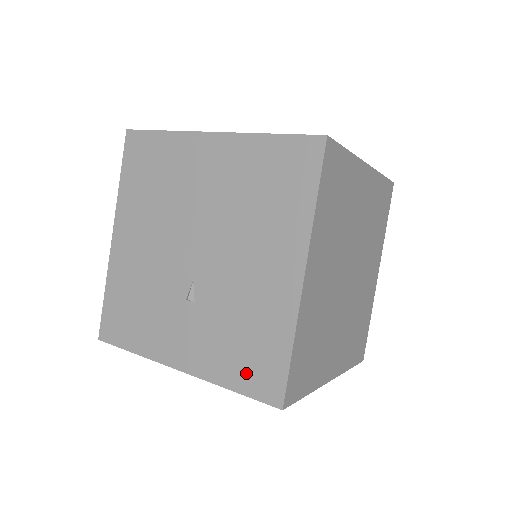
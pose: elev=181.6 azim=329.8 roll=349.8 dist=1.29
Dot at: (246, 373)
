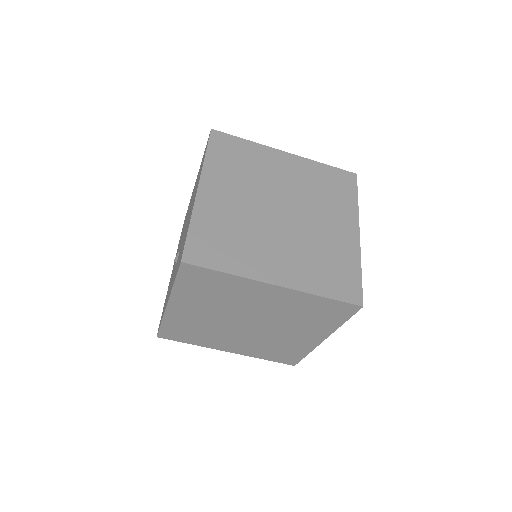
Dot at: (178, 265)
